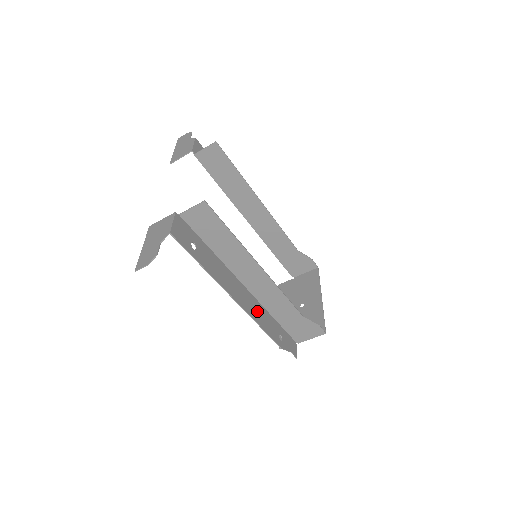
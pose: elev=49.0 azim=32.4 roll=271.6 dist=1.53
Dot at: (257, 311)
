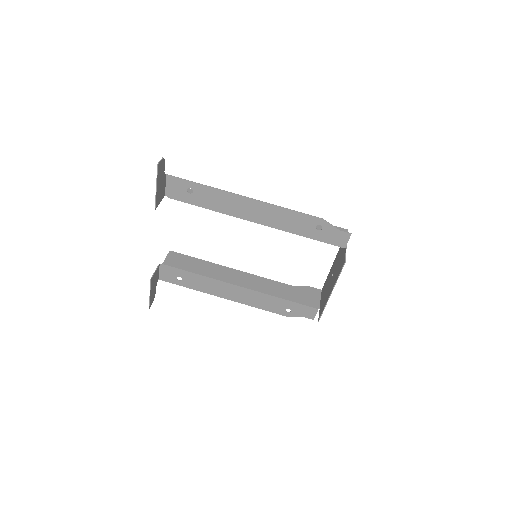
Dot at: (278, 218)
